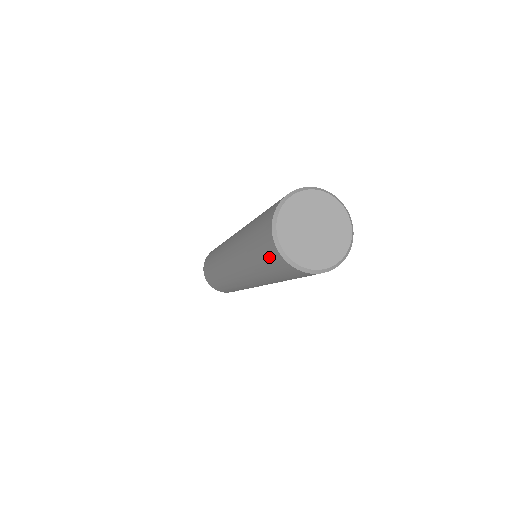
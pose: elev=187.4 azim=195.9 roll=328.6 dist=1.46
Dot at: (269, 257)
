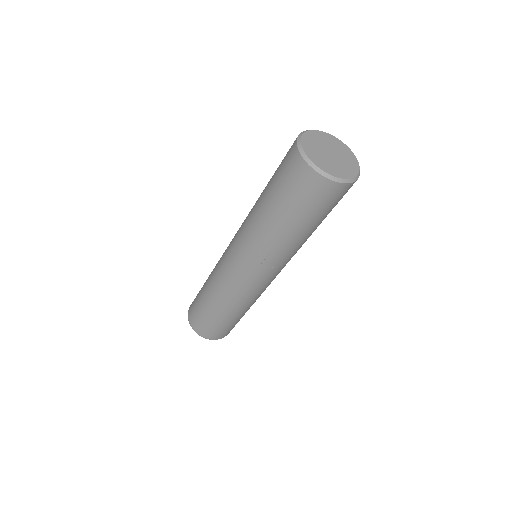
Dot at: (284, 164)
